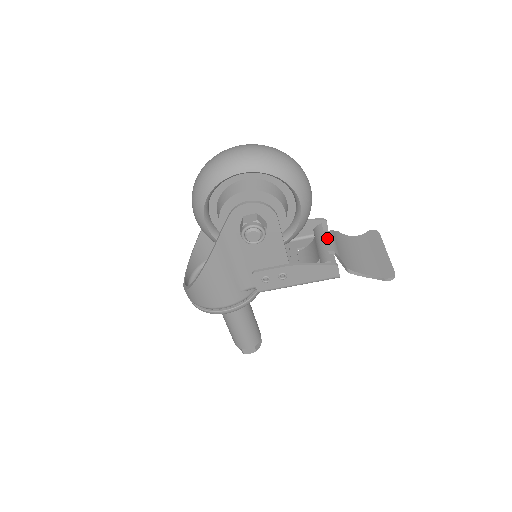
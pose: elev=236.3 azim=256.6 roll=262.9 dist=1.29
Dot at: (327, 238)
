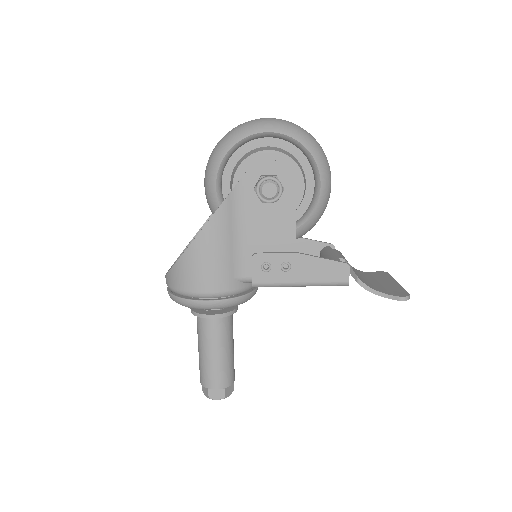
Dot at: (336, 252)
